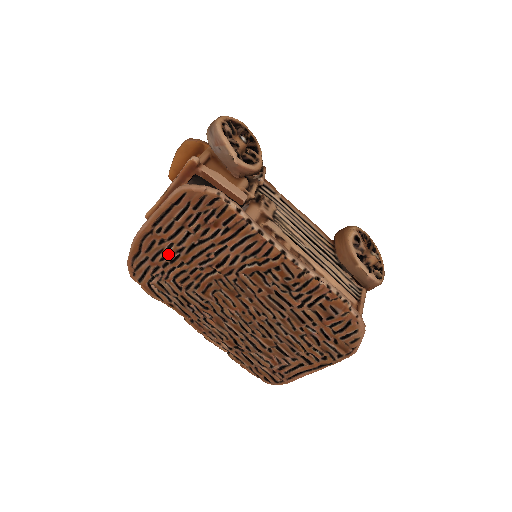
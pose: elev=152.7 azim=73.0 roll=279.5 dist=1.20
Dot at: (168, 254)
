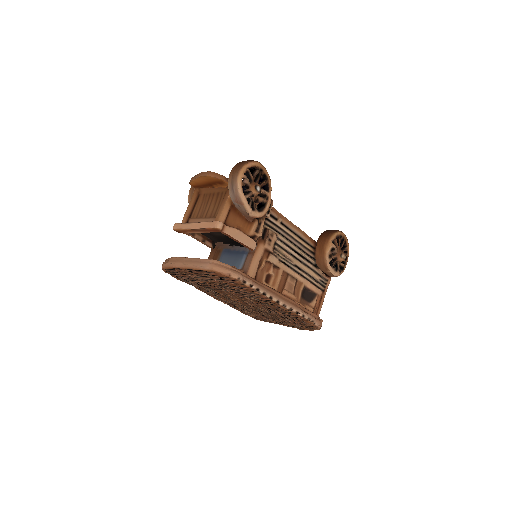
Dot at: (195, 277)
